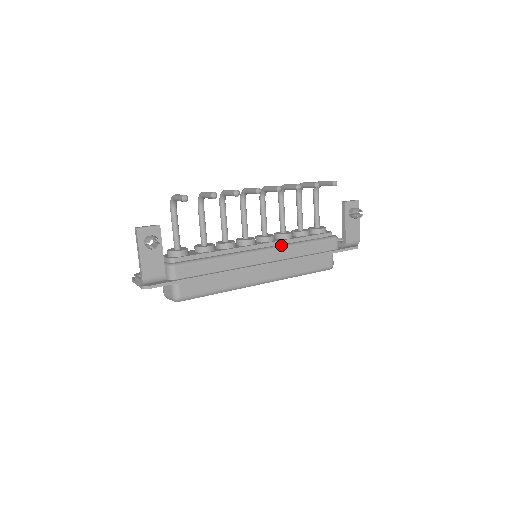
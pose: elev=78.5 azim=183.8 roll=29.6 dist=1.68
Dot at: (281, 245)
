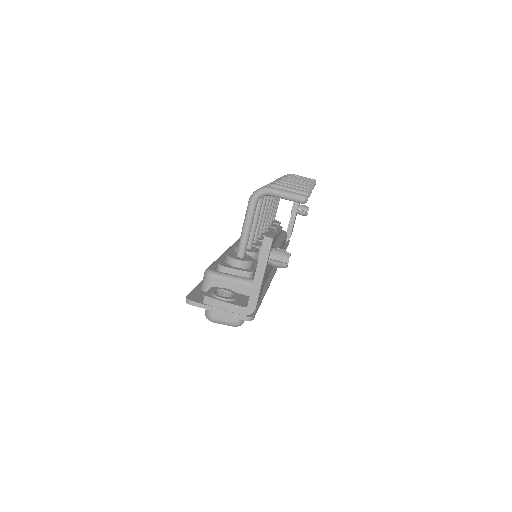
Dot at: (278, 244)
